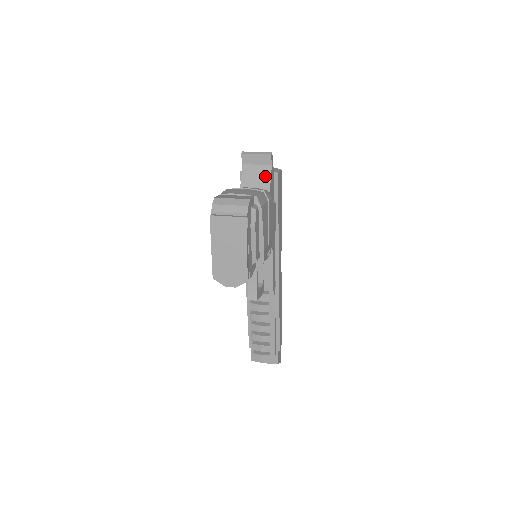
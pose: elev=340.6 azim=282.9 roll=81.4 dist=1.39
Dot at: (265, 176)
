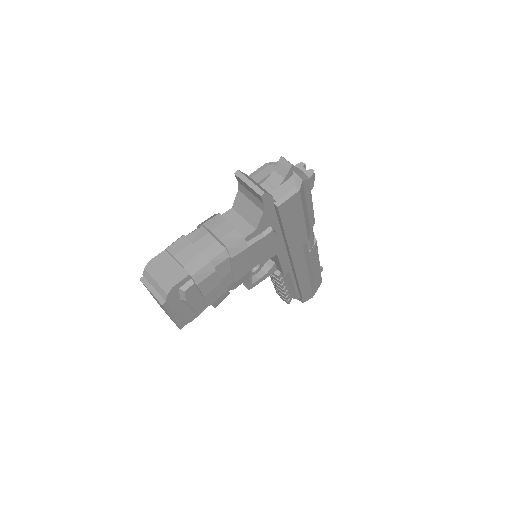
Dot at: (258, 208)
